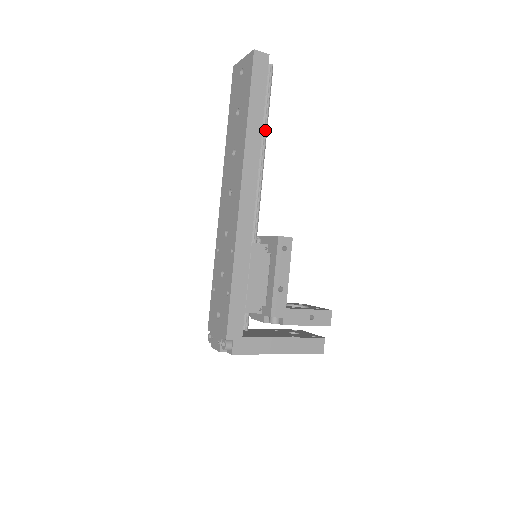
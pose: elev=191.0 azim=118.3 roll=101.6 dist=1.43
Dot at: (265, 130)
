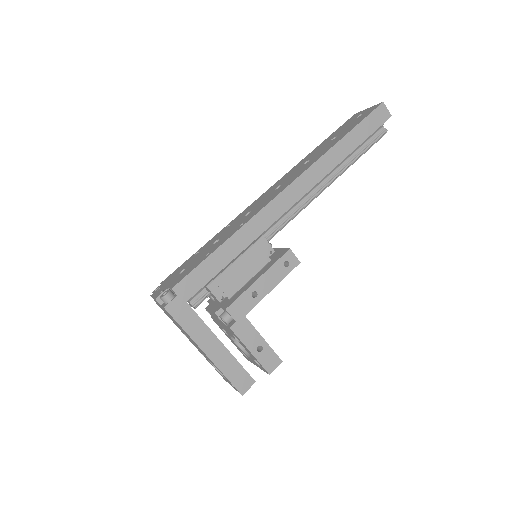
Dot at: (345, 168)
